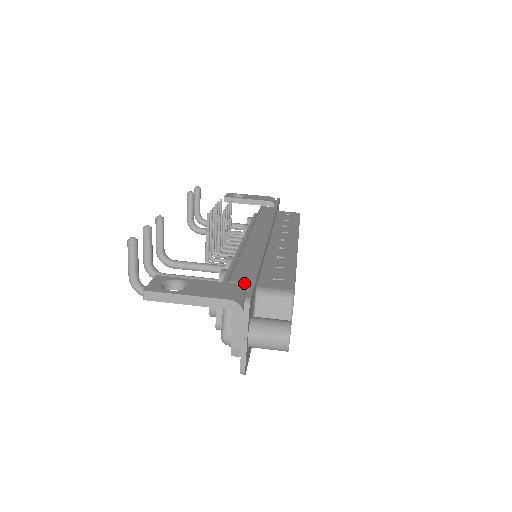
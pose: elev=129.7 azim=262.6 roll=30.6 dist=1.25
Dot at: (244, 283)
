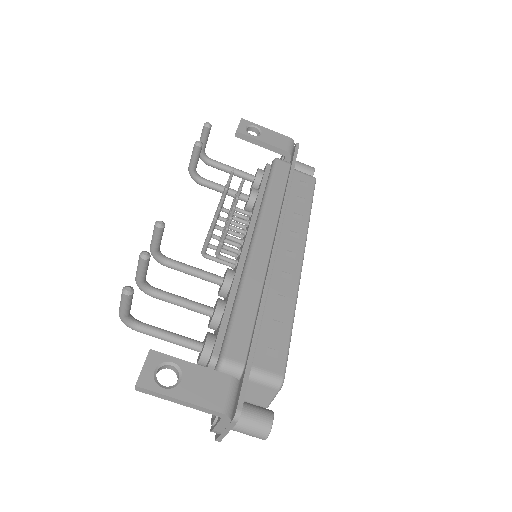
Dot at: (238, 364)
